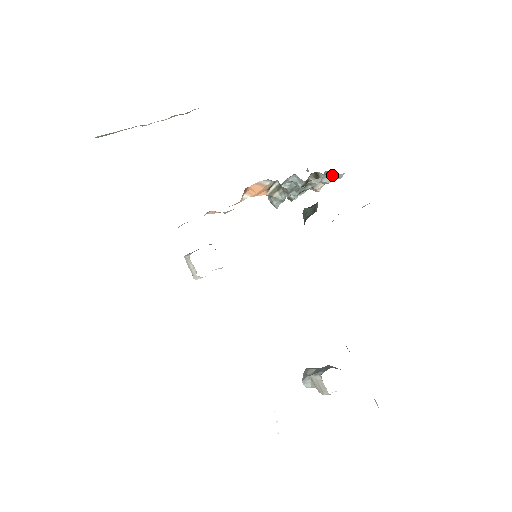
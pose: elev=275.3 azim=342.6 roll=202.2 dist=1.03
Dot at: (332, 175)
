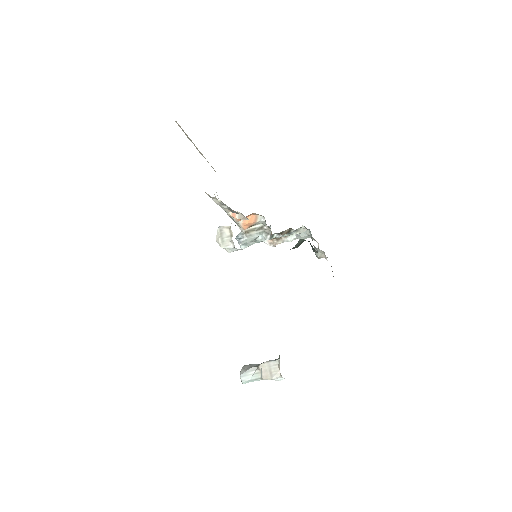
Dot at: (304, 234)
